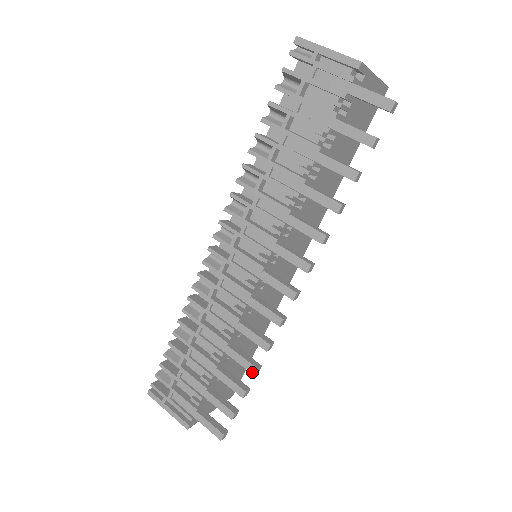
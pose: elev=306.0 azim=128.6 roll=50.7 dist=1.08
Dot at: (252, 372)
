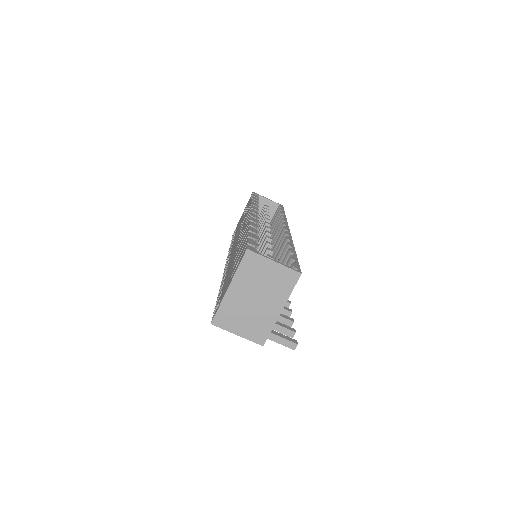
Dot at: occluded
